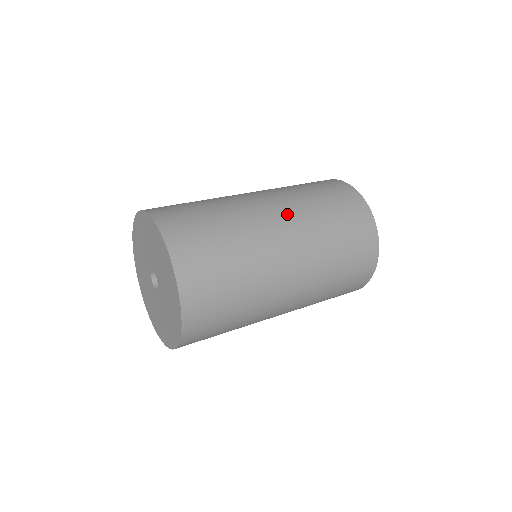
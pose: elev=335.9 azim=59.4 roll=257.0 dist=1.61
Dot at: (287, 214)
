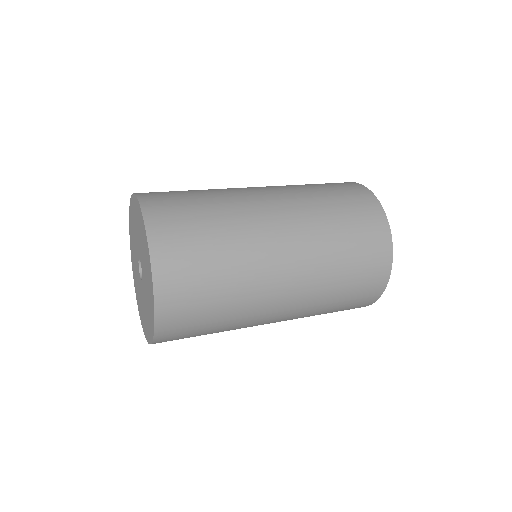
Dot at: (299, 268)
